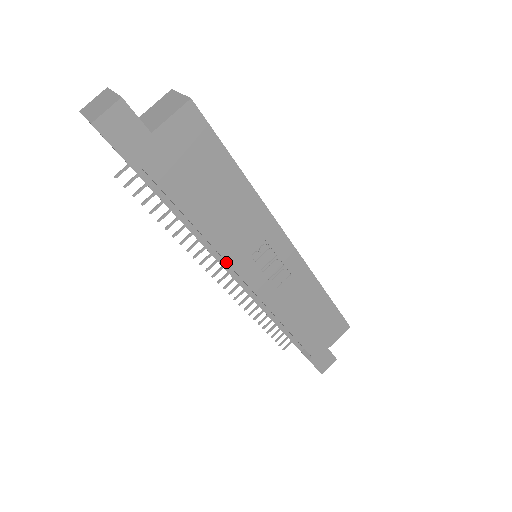
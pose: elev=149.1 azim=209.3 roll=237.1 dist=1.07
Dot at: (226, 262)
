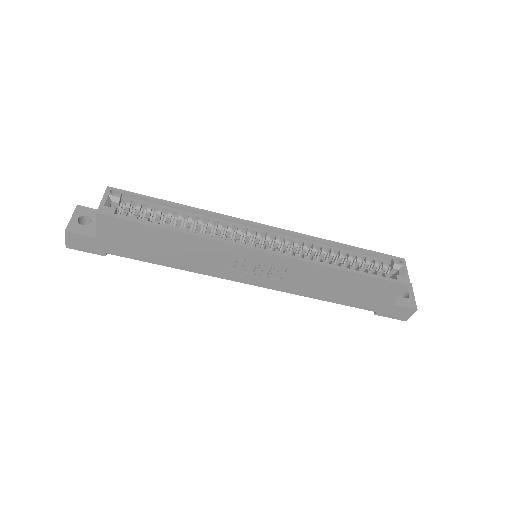
Dot at: occluded
